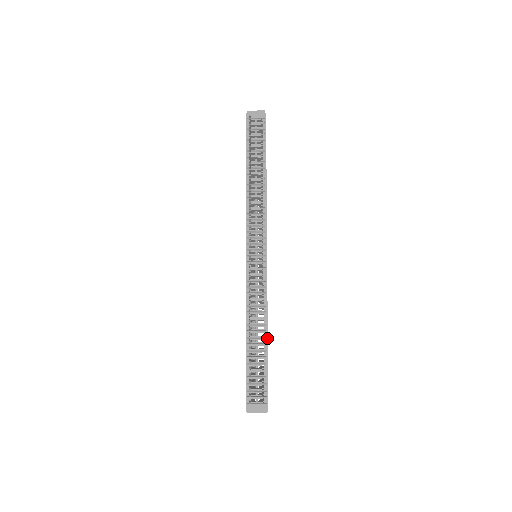
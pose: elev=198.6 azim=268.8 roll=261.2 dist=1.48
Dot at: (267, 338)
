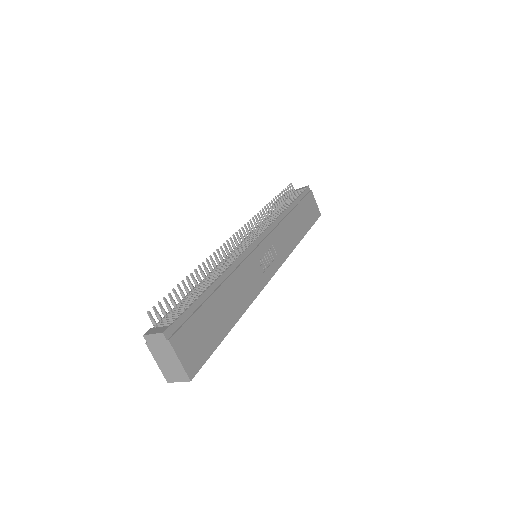
Dot at: (218, 287)
